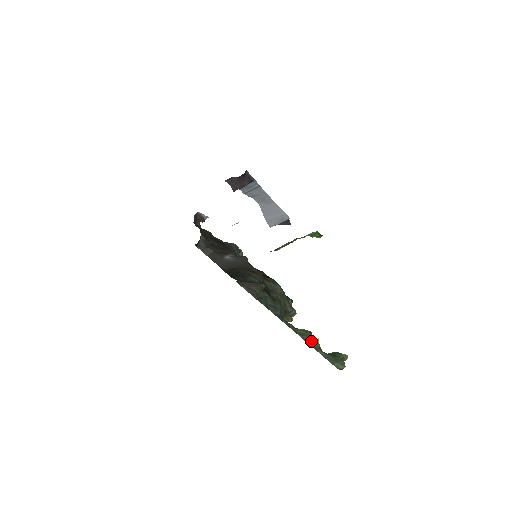
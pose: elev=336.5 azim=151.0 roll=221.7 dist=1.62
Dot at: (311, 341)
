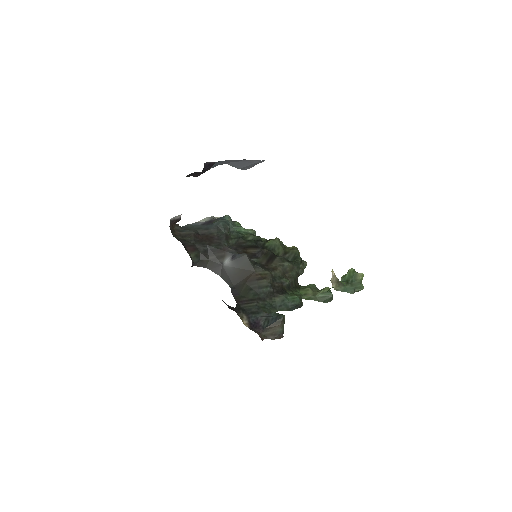
Dot at: (332, 299)
